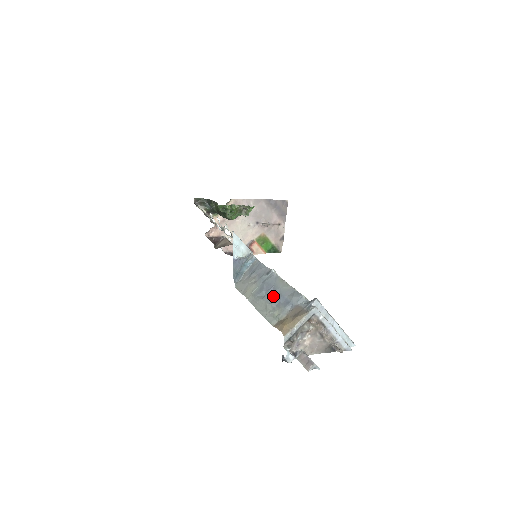
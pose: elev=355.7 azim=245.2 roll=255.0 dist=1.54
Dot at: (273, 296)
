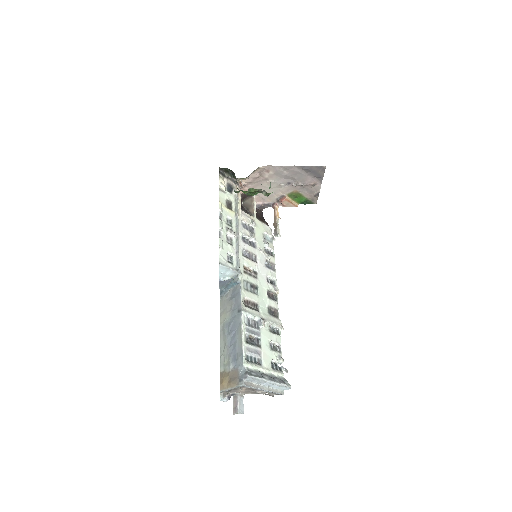
Dot at: (231, 341)
